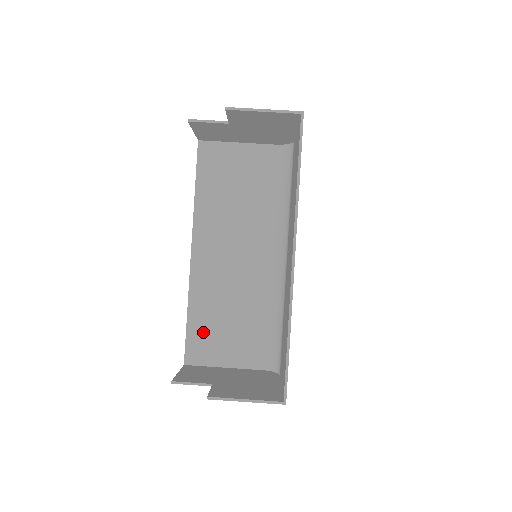
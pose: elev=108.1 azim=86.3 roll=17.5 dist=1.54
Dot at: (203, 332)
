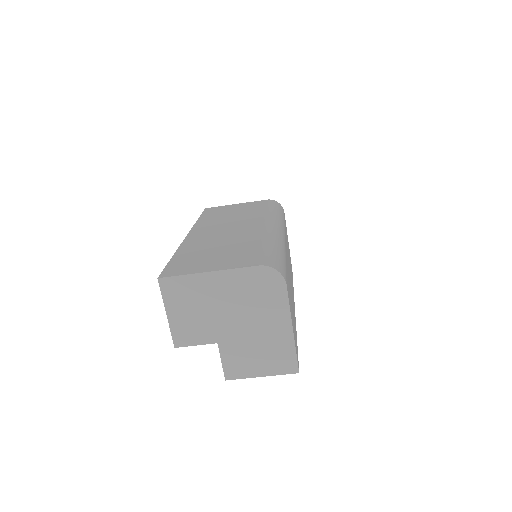
Dot at: occluded
